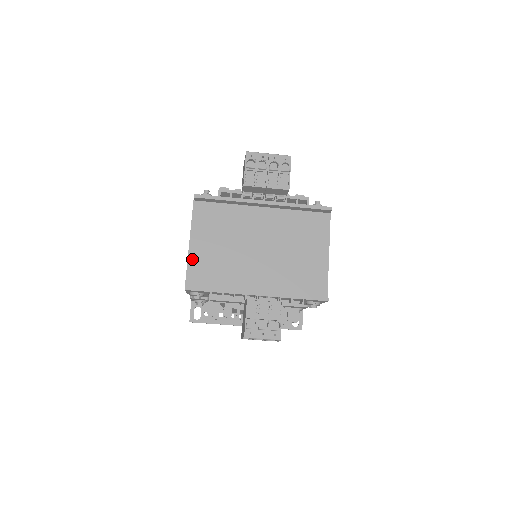
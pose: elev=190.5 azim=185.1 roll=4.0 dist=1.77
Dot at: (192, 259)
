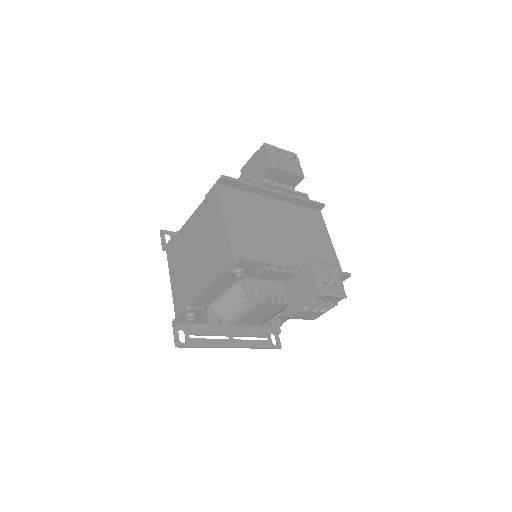
Dot at: (232, 235)
